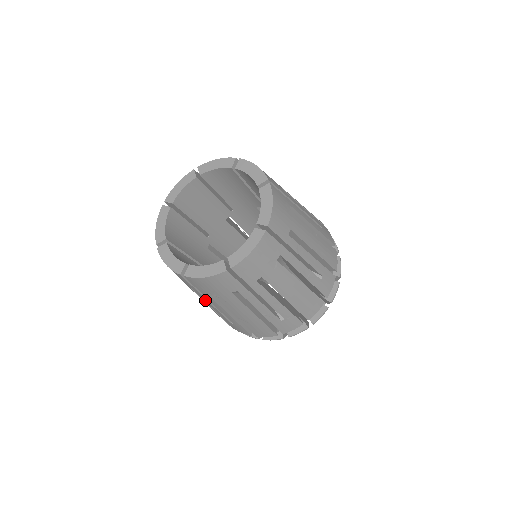
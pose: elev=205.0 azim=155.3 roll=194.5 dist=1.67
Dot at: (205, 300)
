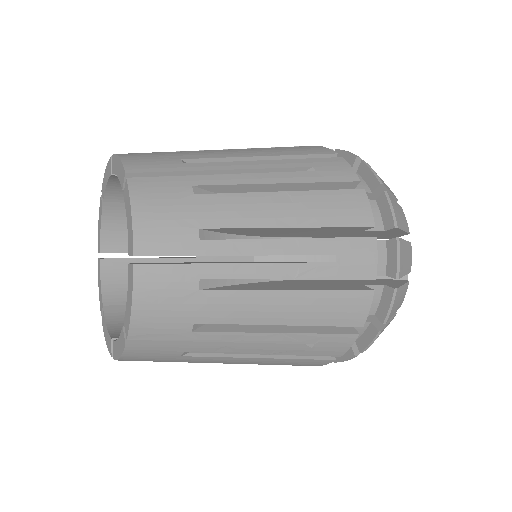
Dot at: occluded
